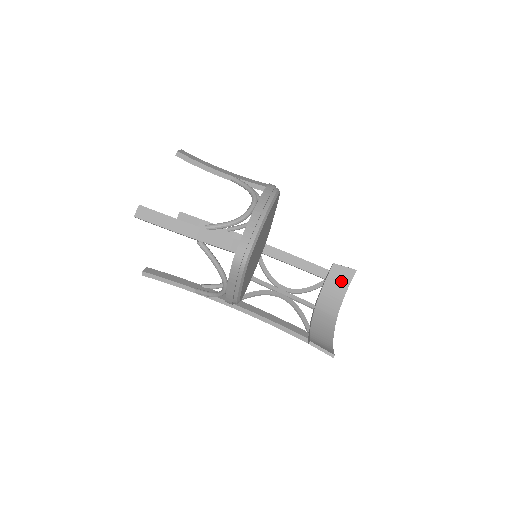
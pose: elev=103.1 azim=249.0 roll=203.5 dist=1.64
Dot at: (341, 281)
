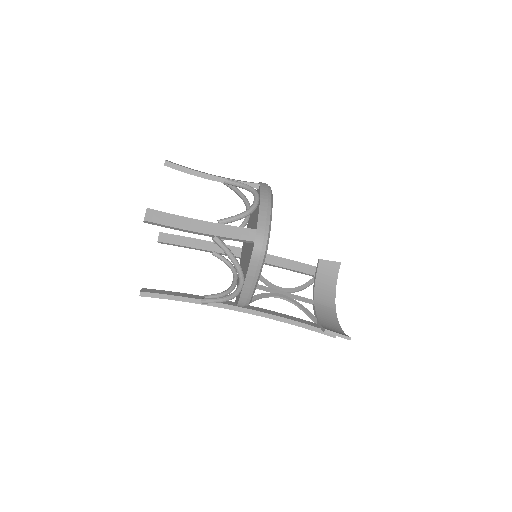
Dot at: (330, 275)
